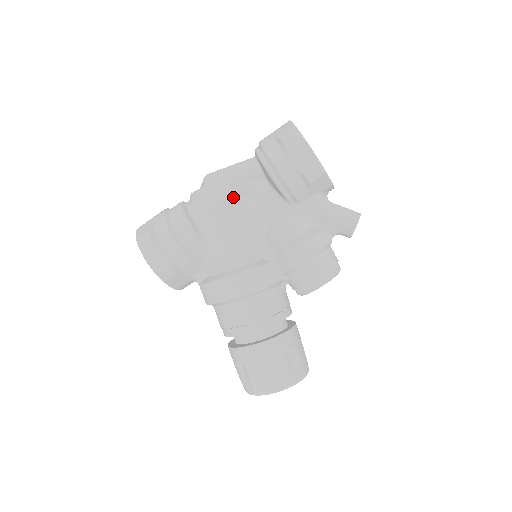
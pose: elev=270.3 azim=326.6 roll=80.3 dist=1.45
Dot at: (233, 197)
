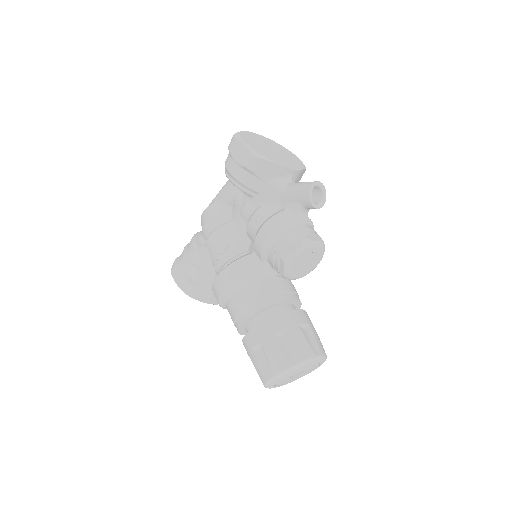
Dot at: (221, 211)
